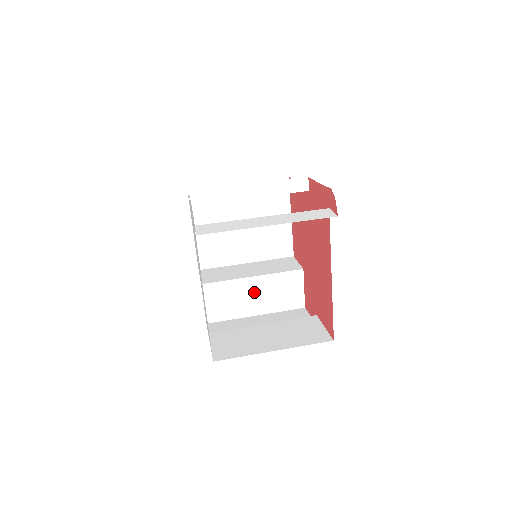
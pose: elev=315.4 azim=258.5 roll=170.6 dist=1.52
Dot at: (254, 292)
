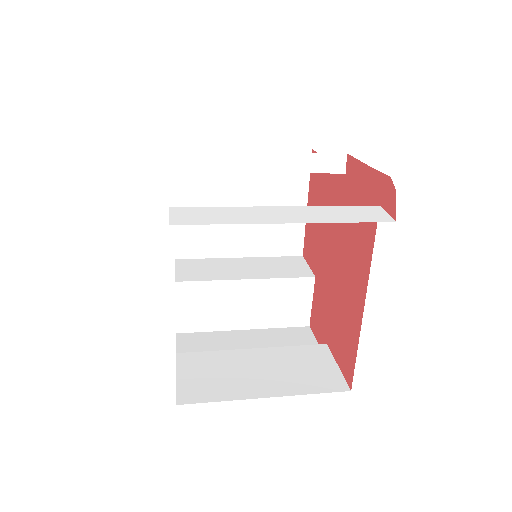
Dot at: (245, 299)
